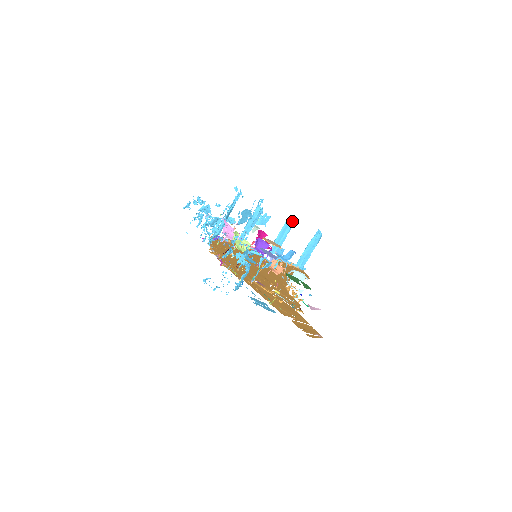
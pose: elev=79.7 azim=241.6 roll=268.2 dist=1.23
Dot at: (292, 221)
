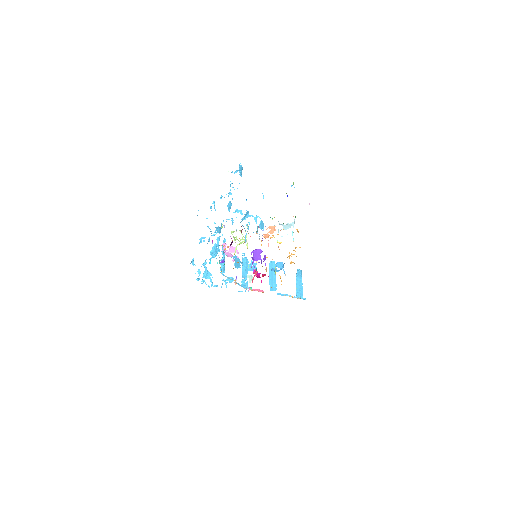
Dot at: (273, 263)
